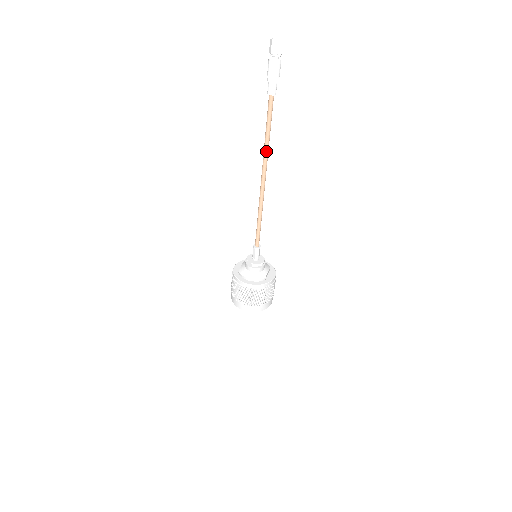
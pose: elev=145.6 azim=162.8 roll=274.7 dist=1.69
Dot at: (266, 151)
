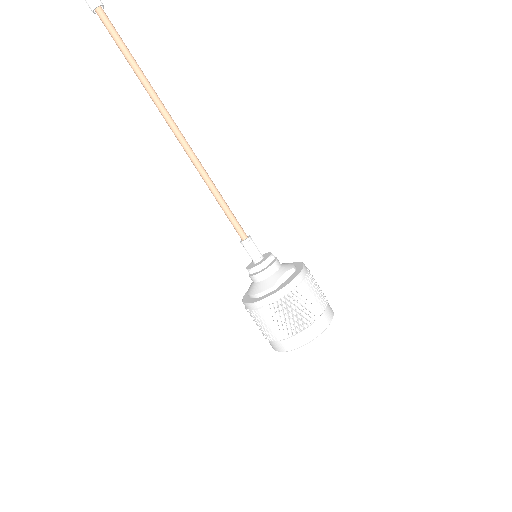
Dot at: (147, 90)
